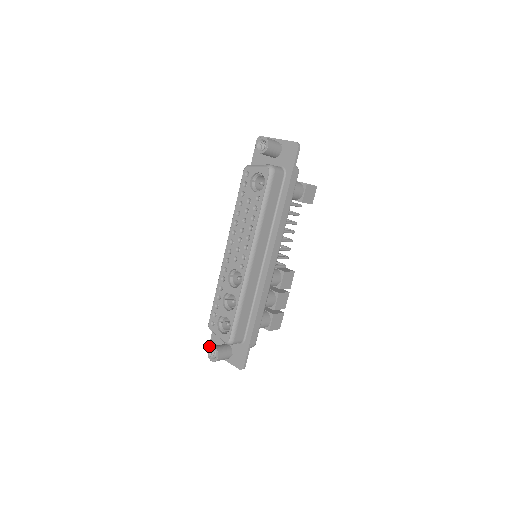
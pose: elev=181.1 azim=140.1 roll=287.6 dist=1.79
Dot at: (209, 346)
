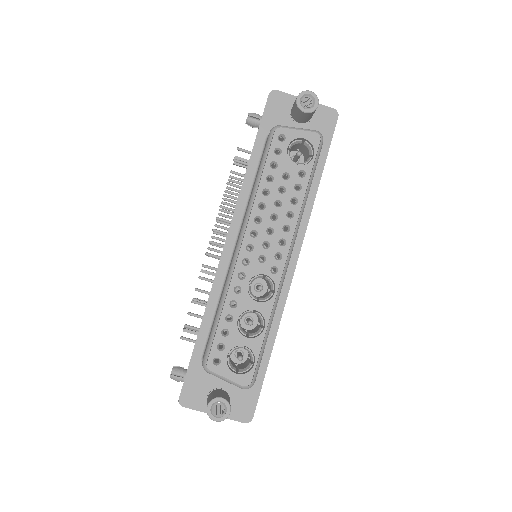
Dot at: (180, 399)
